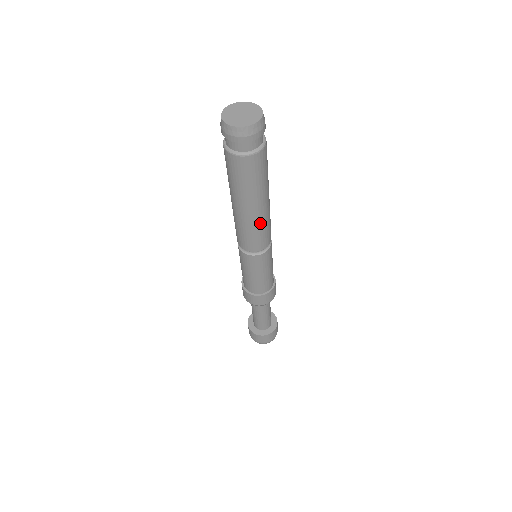
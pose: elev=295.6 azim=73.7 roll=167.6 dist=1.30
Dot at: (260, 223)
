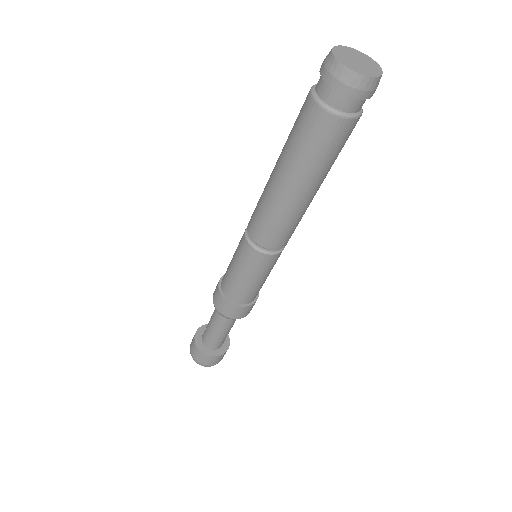
Dot at: (288, 213)
